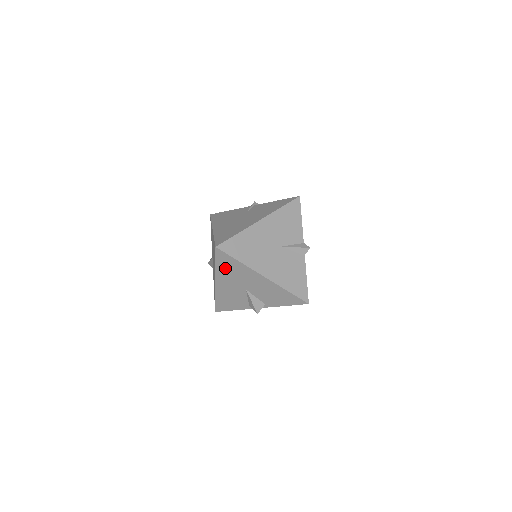
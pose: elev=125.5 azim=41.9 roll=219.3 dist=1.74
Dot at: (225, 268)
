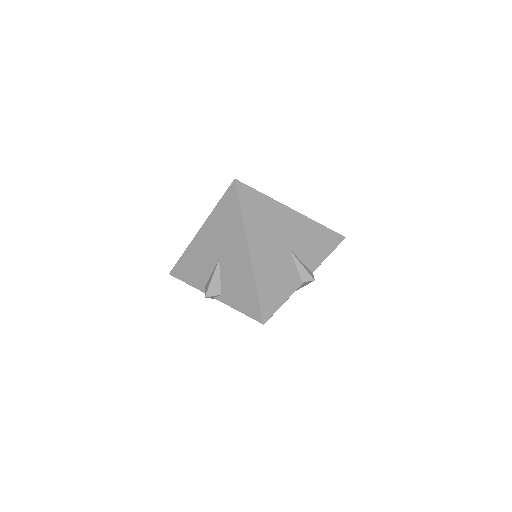
Dot at: (222, 214)
